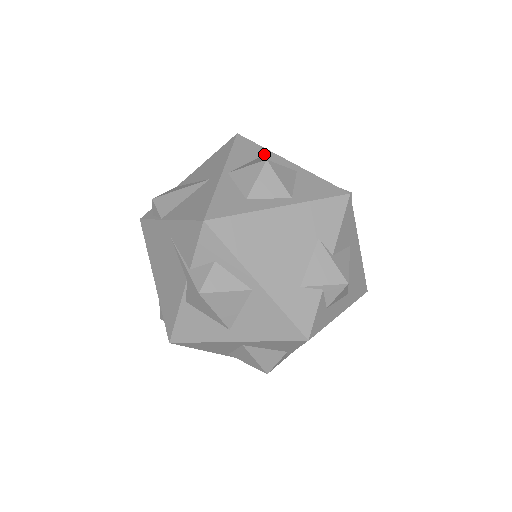
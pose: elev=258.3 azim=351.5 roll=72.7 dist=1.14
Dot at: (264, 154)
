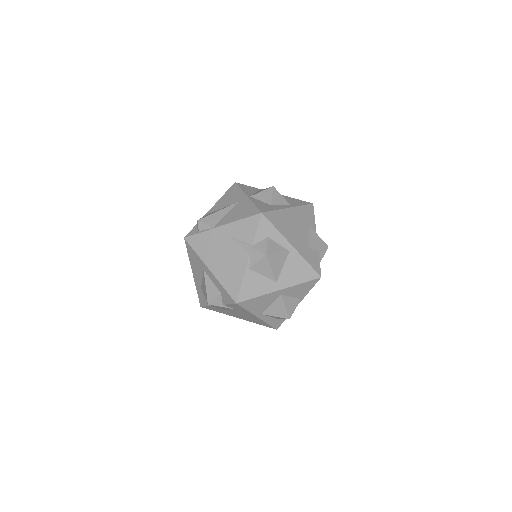
Dot at: (258, 190)
